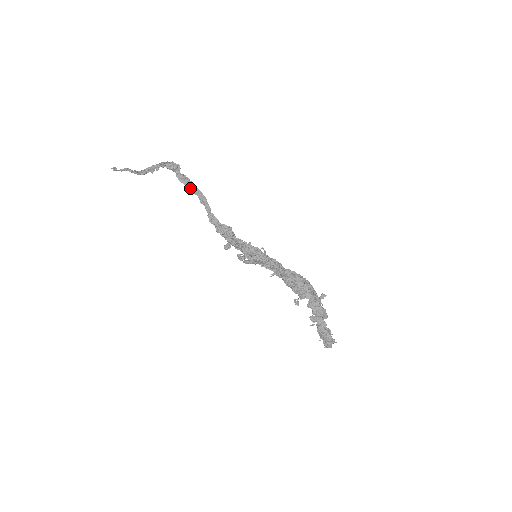
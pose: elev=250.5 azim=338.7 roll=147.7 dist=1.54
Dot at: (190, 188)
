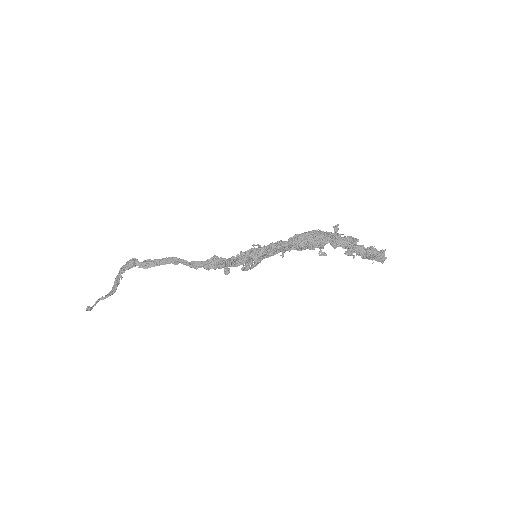
Dot at: (158, 265)
